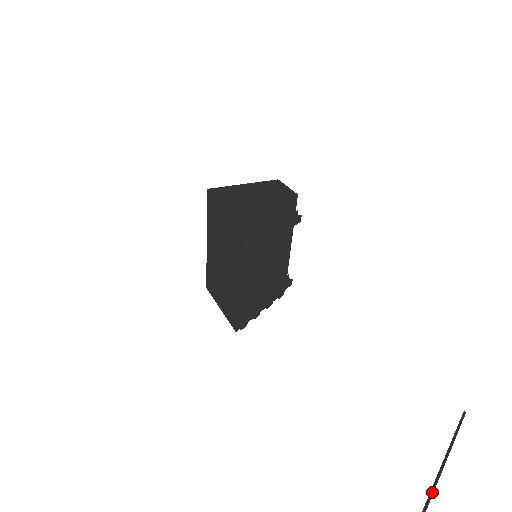
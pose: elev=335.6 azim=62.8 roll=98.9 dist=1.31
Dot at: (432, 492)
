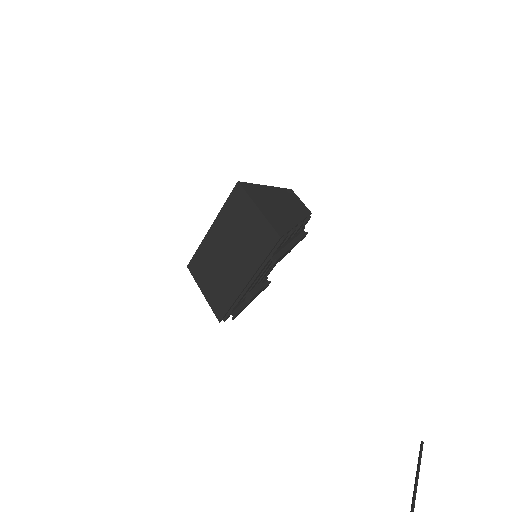
Dot at: (414, 507)
